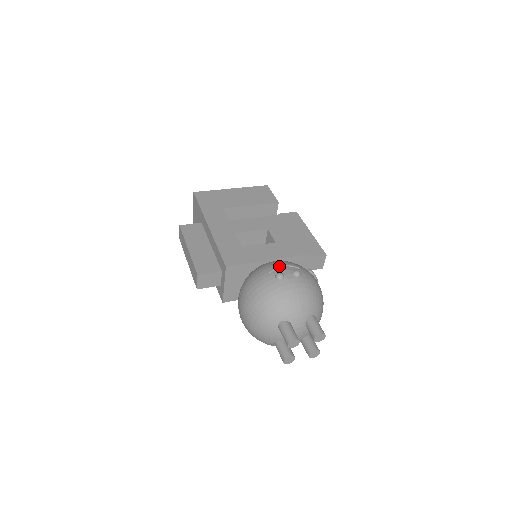
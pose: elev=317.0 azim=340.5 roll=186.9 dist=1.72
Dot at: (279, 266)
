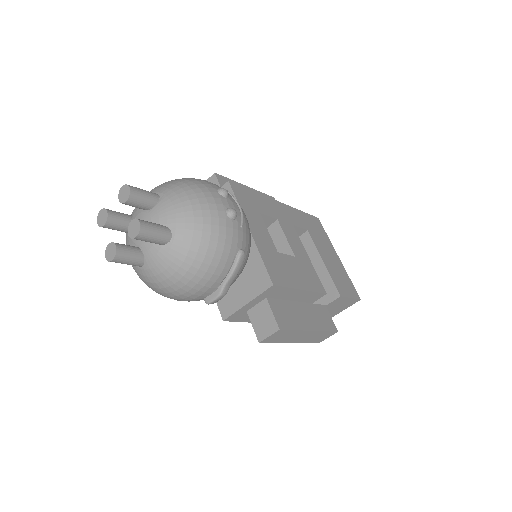
Dot at: occluded
